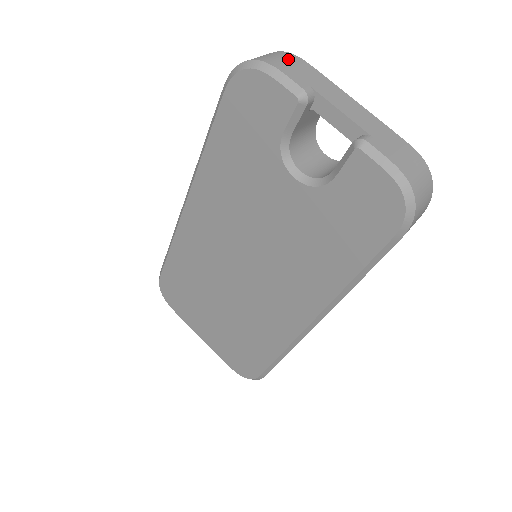
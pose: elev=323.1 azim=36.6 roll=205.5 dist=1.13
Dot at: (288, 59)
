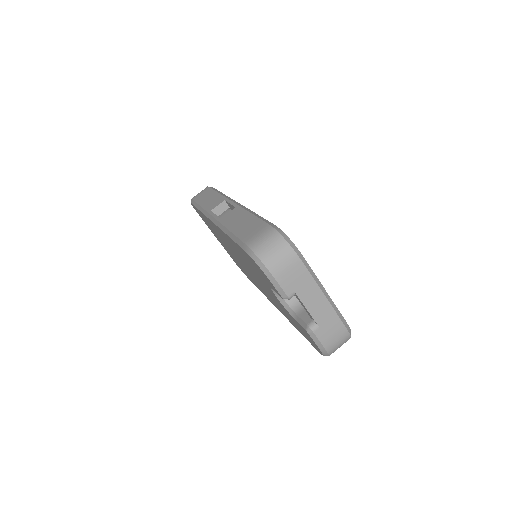
Dot at: (289, 263)
